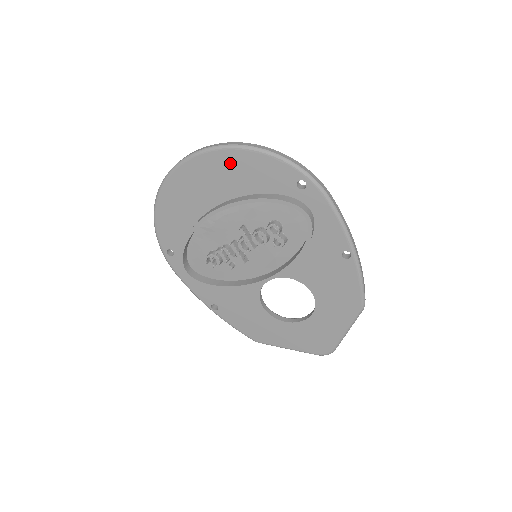
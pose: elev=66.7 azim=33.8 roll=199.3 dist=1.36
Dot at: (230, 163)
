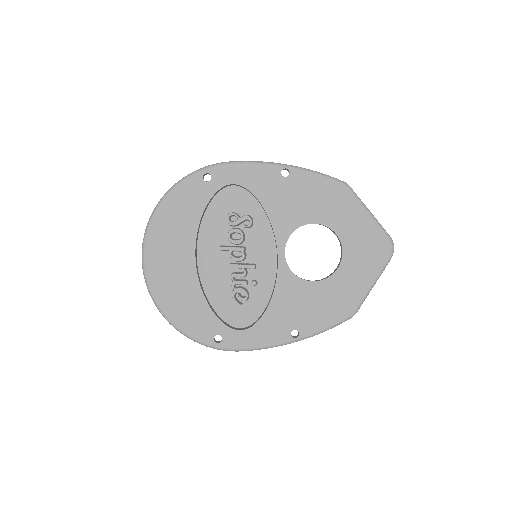
Dot at: (163, 225)
